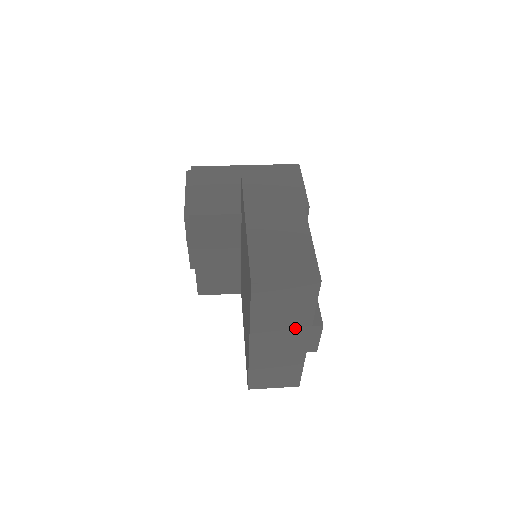
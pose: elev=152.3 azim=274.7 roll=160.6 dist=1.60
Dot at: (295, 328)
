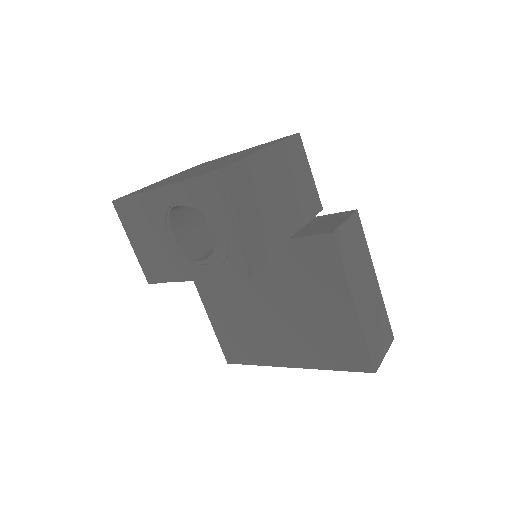
Dot at: occluded
